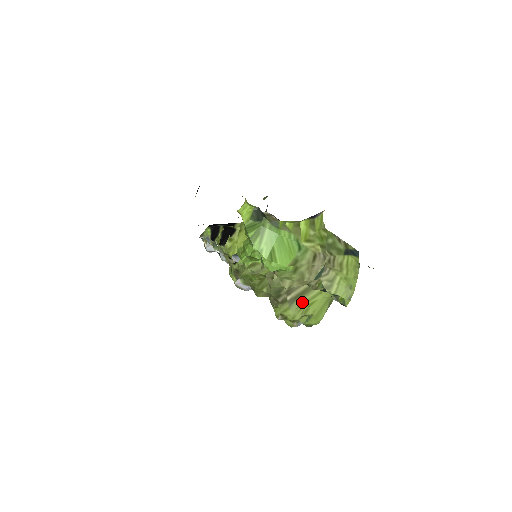
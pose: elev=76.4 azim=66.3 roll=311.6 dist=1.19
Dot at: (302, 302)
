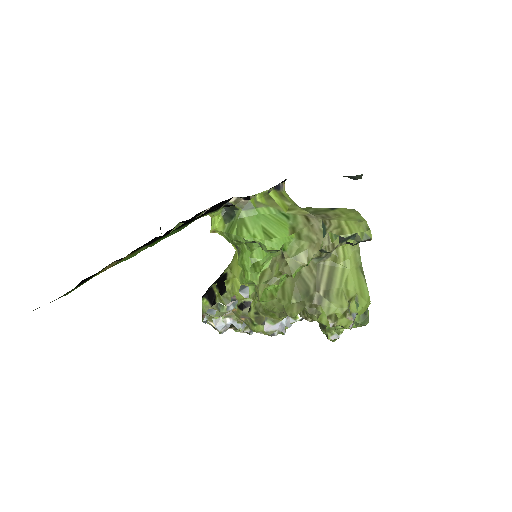
Dot at: (336, 288)
